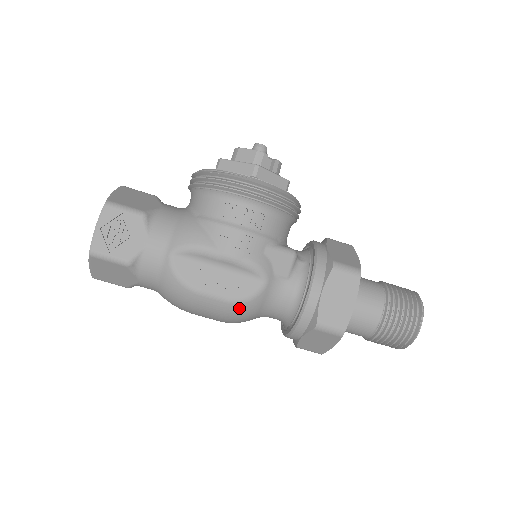
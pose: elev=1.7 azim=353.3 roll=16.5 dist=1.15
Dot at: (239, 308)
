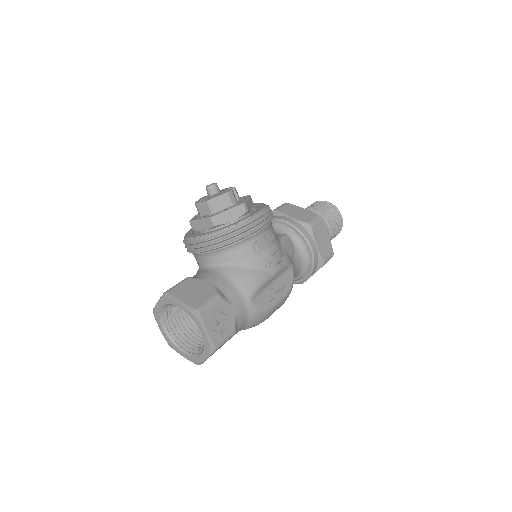
Dot at: occluded
